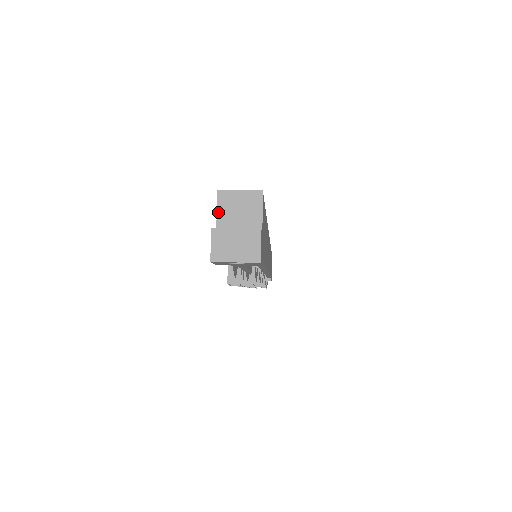
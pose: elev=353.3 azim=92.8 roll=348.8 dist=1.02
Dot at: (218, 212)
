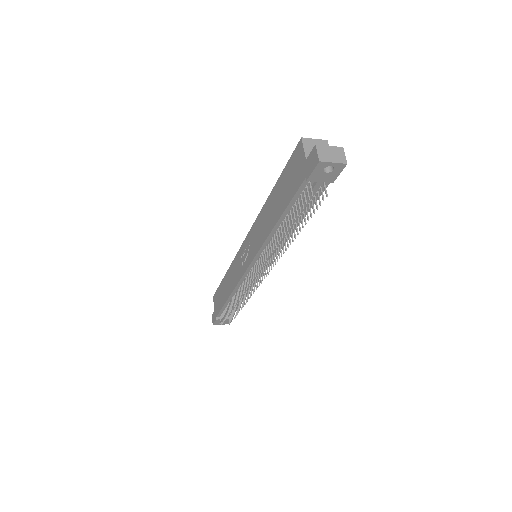
Dot at: (304, 148)
